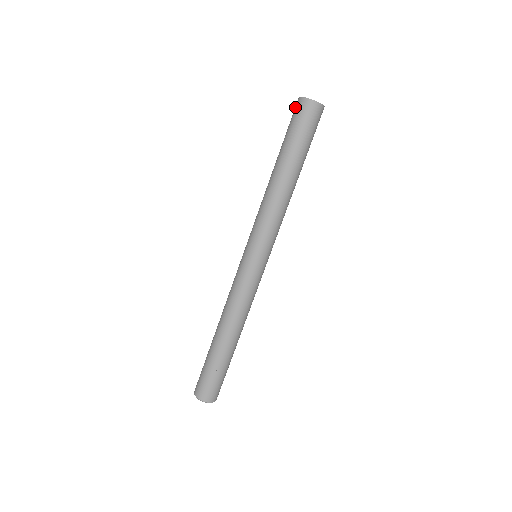
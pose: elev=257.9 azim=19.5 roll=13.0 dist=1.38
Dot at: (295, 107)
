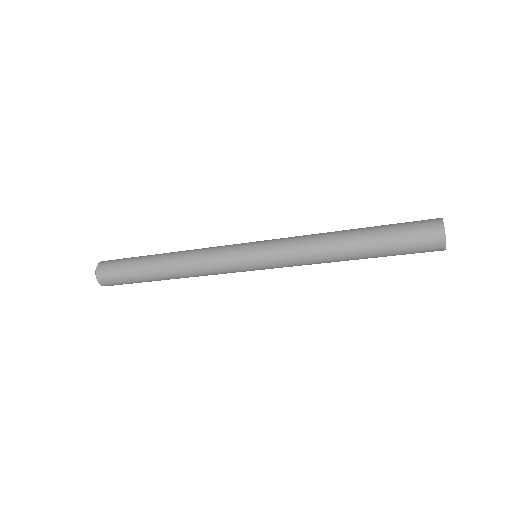
Dot at: (431, 229)
